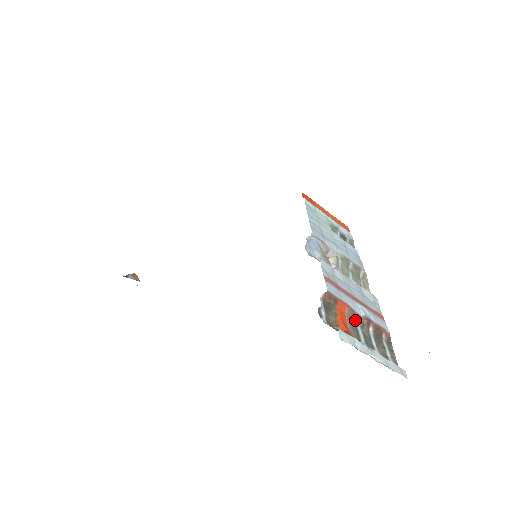
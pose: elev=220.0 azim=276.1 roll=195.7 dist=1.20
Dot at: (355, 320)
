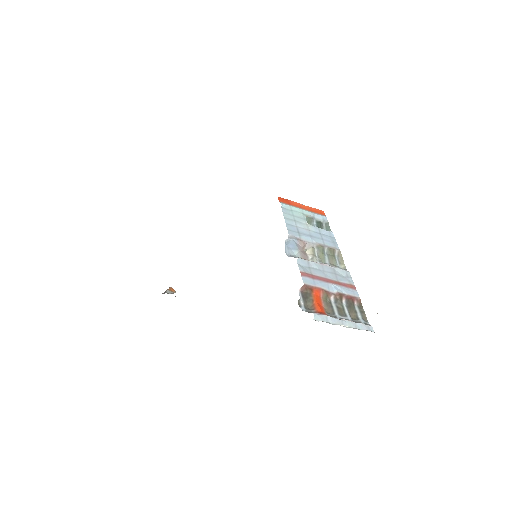
Dot at: (330, 298)
